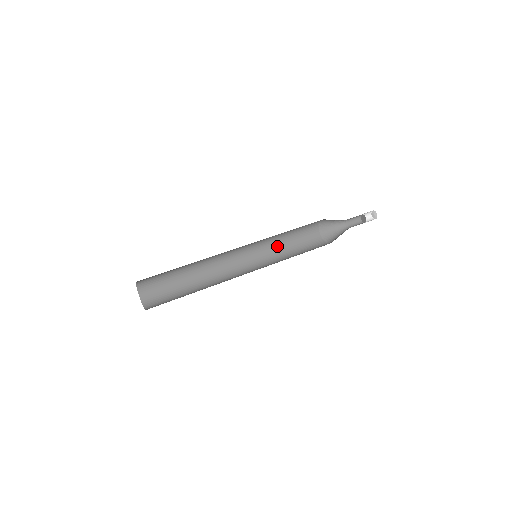
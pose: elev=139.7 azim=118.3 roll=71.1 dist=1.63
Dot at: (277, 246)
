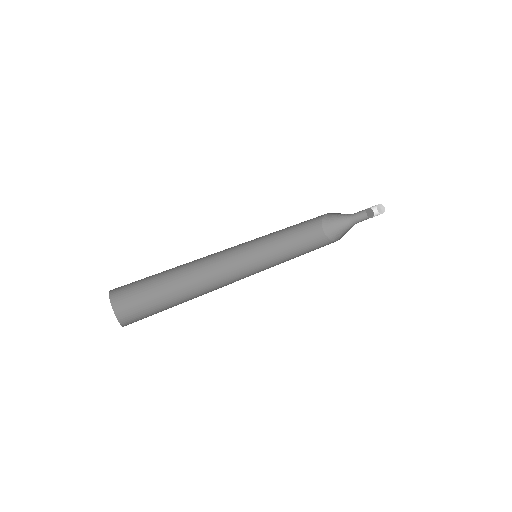
Dot at: (277, 233)
